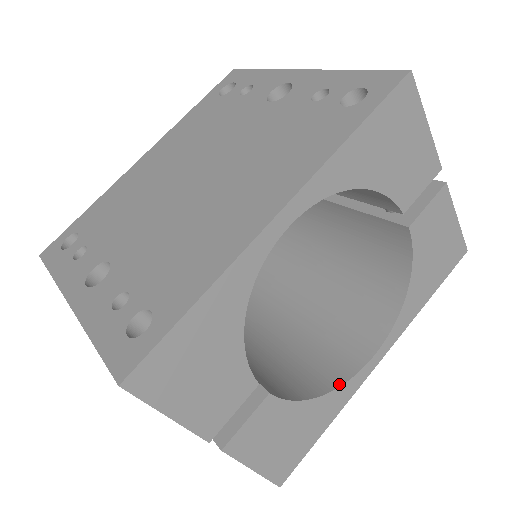
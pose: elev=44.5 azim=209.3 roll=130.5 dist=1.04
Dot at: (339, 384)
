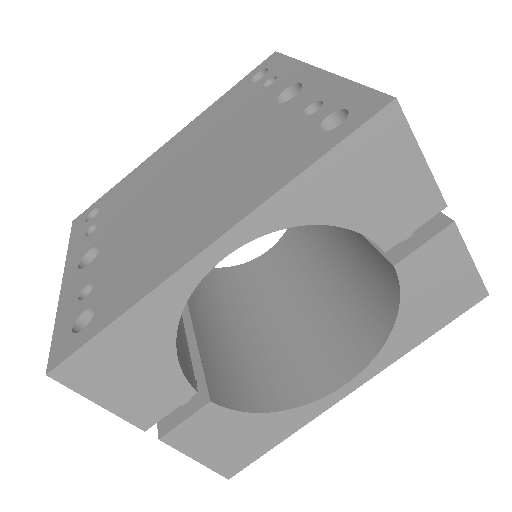
Dot at: (300, 404)
